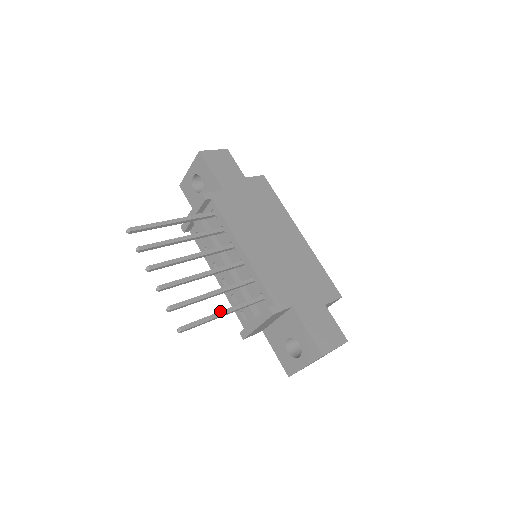
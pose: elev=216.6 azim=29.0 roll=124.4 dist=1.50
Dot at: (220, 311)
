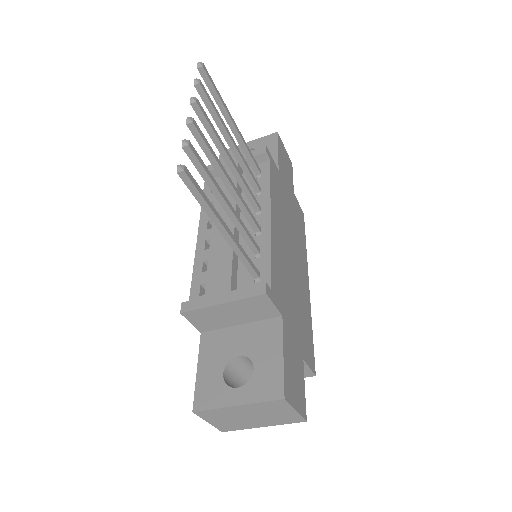
Dot at: occluded
